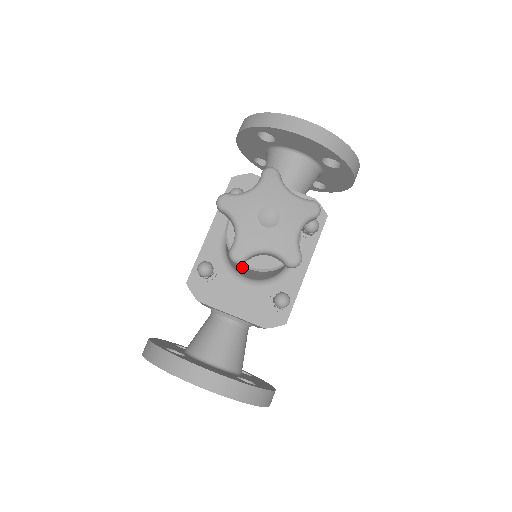
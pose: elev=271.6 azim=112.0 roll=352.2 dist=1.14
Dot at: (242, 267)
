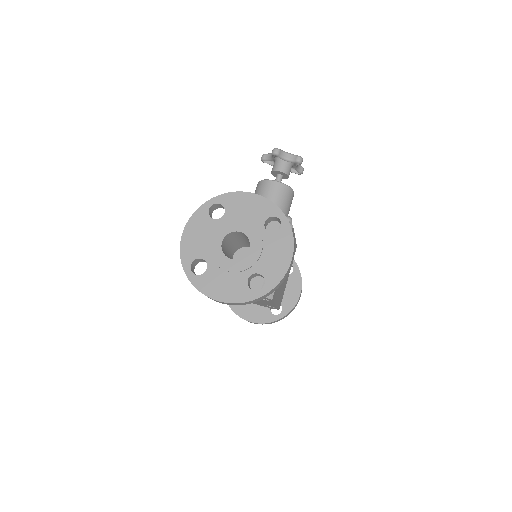
Dot at: (268, 187)
